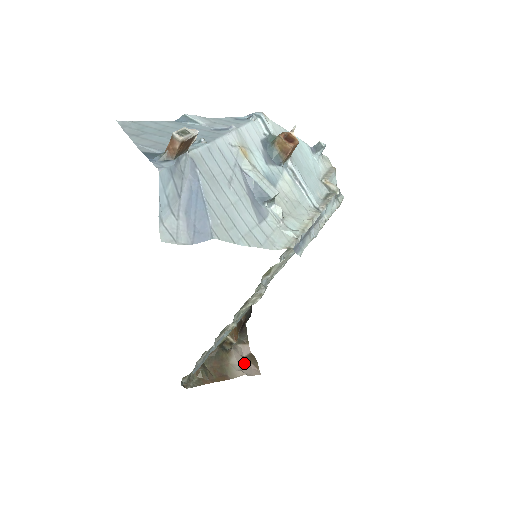
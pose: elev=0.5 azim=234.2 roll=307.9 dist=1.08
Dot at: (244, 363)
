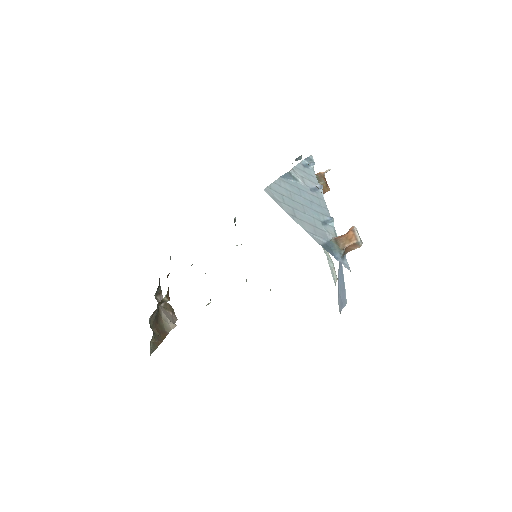
Dot at: (167, 314)
